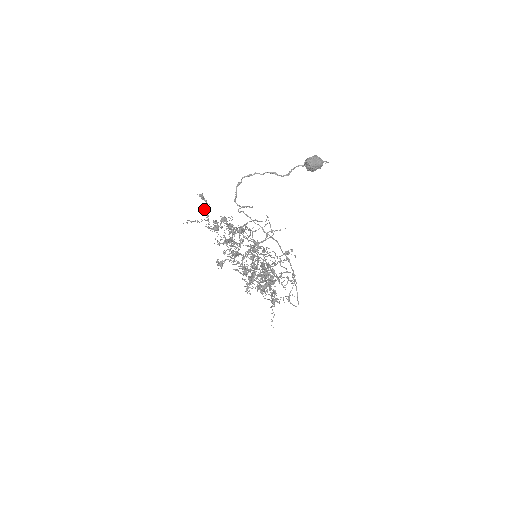
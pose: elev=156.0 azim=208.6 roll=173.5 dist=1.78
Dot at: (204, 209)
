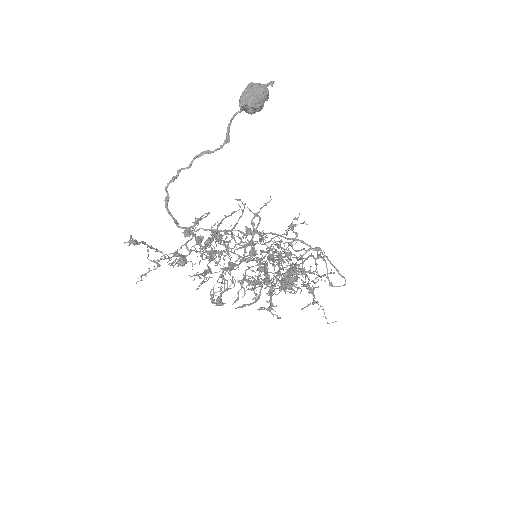
Dot at: occluded
